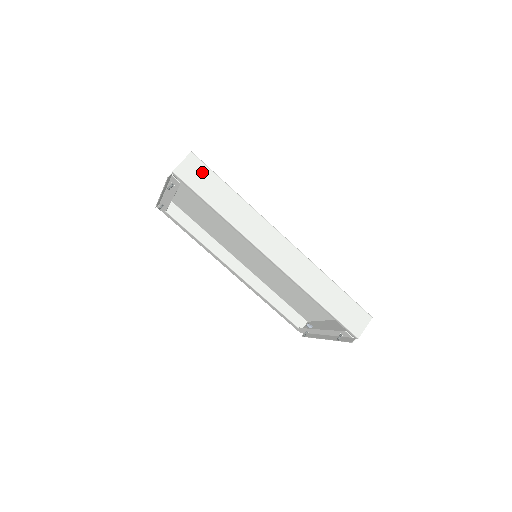
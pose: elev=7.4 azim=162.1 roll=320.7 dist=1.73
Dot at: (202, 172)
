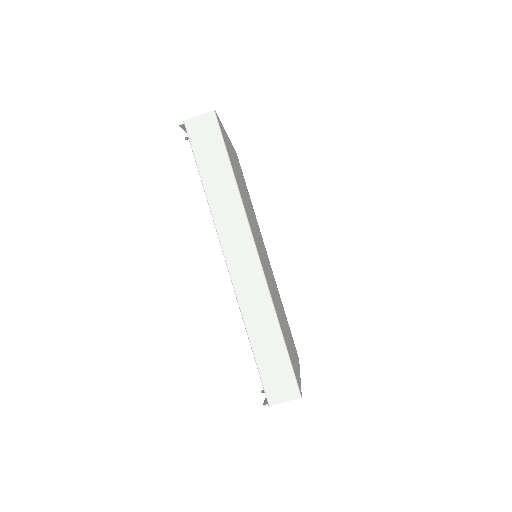
Dot at: (212, 136)
